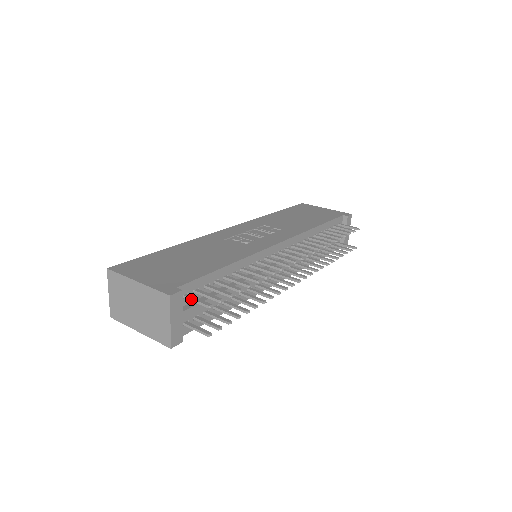
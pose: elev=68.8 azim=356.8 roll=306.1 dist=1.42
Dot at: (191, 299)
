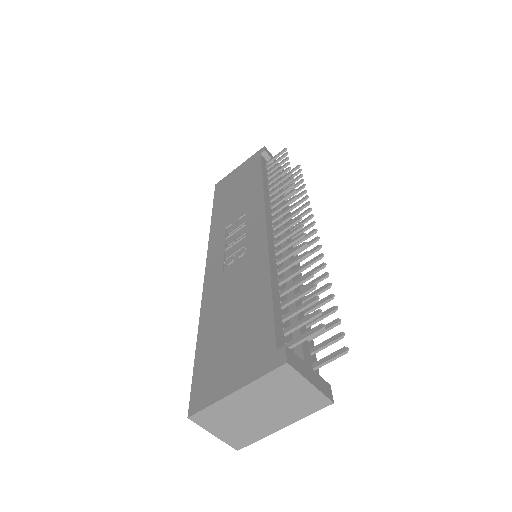
Dot at: (297, 343)
